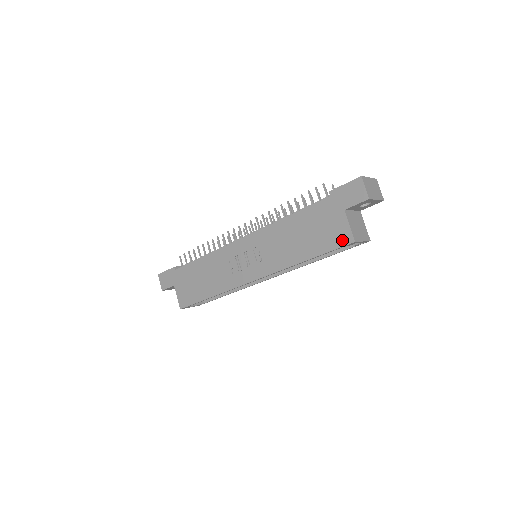
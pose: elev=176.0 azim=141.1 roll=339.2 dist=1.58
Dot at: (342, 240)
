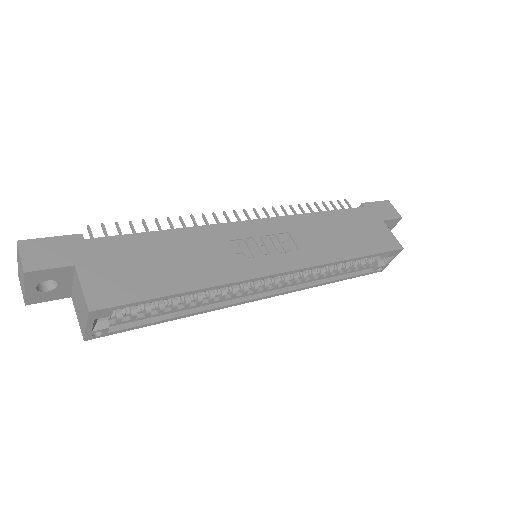
Dot at: (390, 244)
